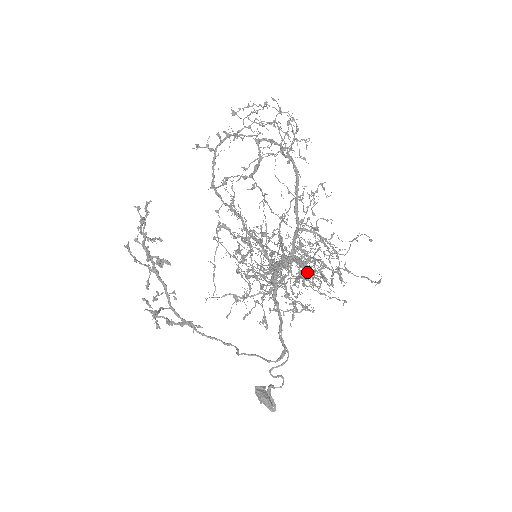
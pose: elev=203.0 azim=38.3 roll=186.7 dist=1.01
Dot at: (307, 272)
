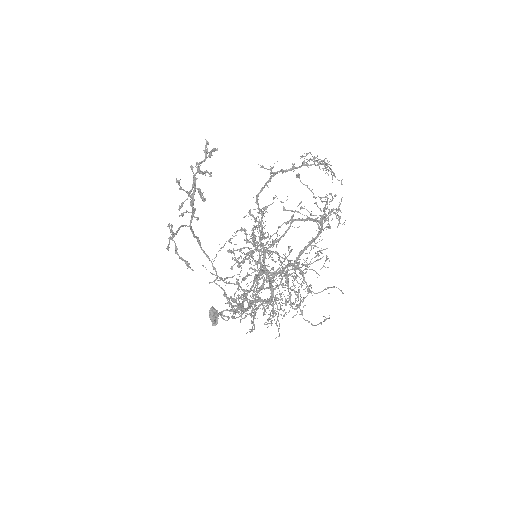
Dot at: occluded
